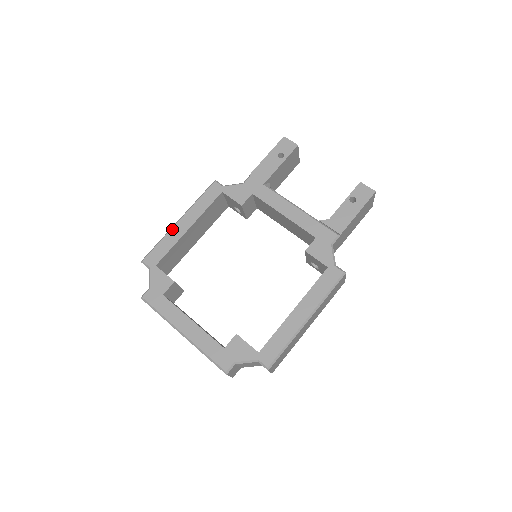
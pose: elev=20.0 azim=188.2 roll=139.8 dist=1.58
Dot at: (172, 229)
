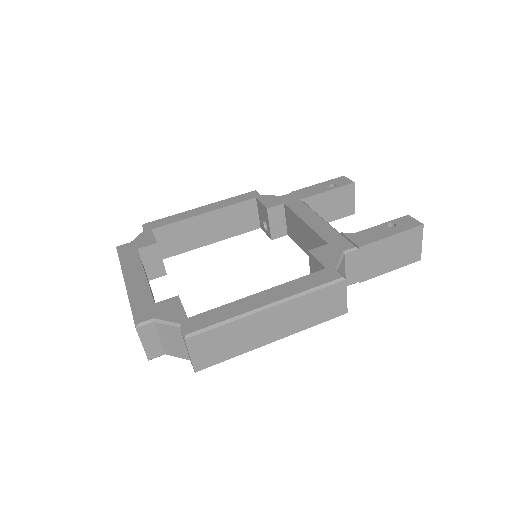
Dot at: (189, 210)
